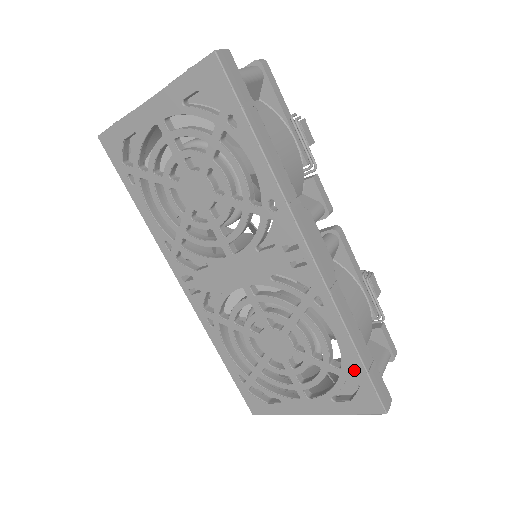
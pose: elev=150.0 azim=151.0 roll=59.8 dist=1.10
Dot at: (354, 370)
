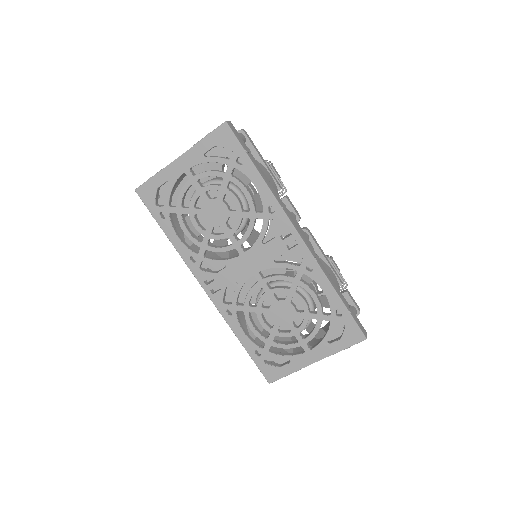
Dot at: (339, 315)
